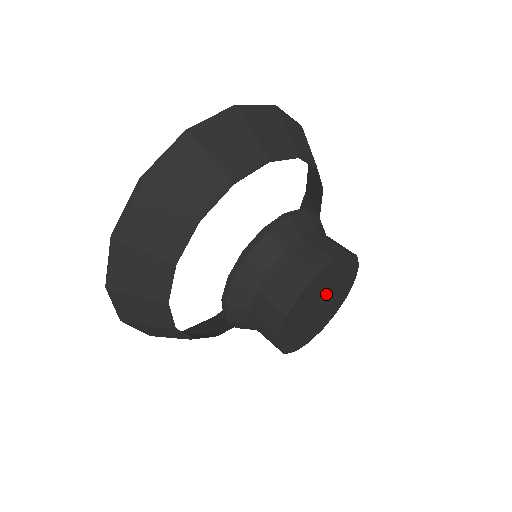
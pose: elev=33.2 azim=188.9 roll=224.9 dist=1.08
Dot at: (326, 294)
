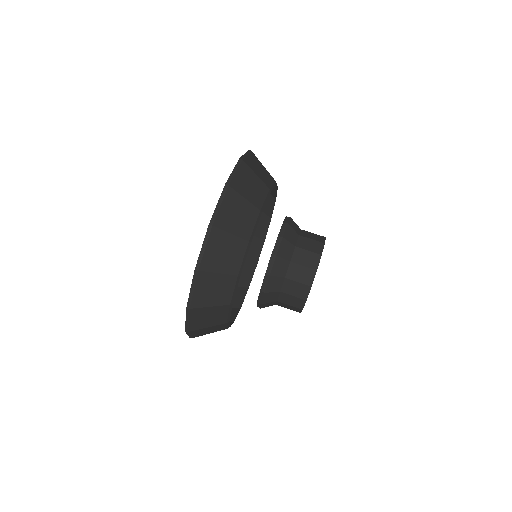
Dot at: occluded
